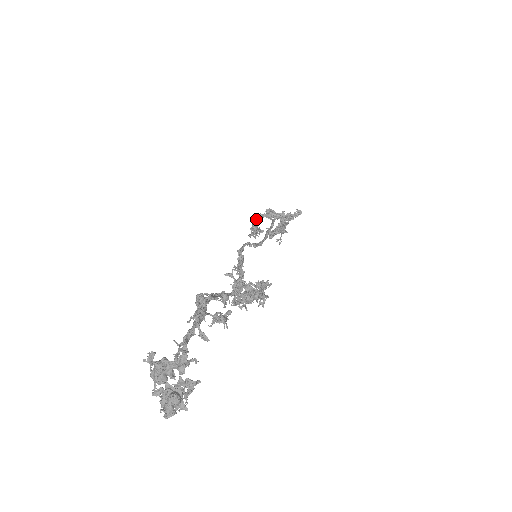
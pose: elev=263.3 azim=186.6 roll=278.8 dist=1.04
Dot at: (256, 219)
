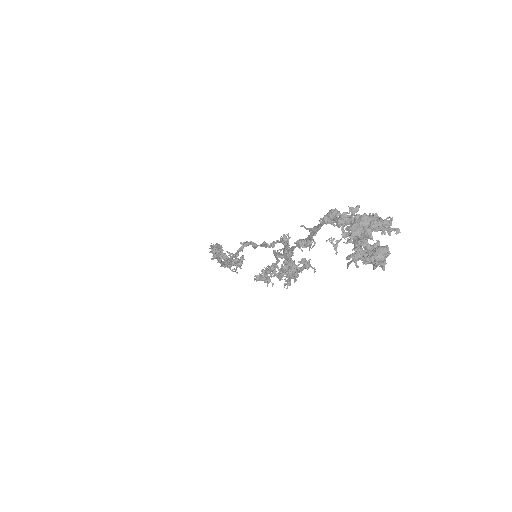
Dot at: occluded
